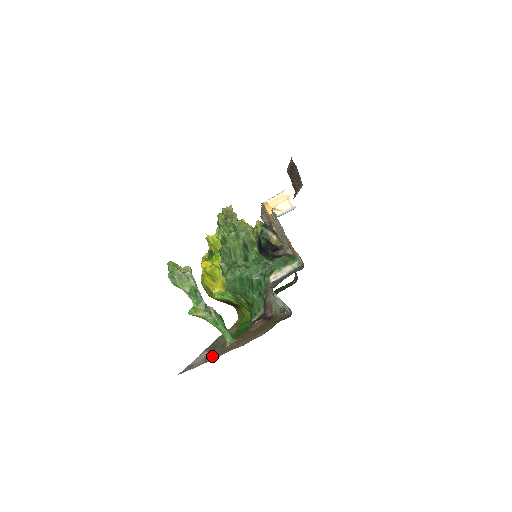
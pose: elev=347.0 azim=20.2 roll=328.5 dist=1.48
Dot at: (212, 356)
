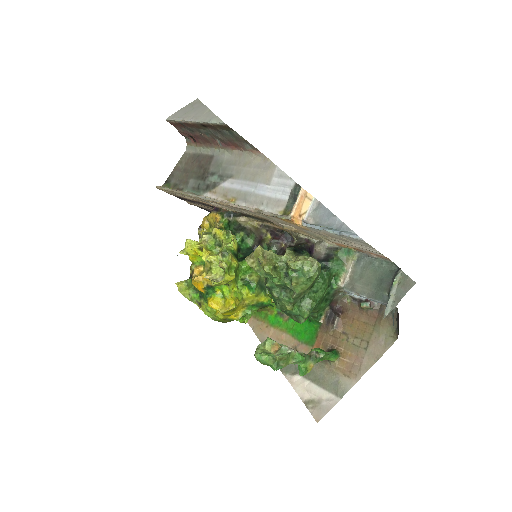
Dot at: (336, 384)
